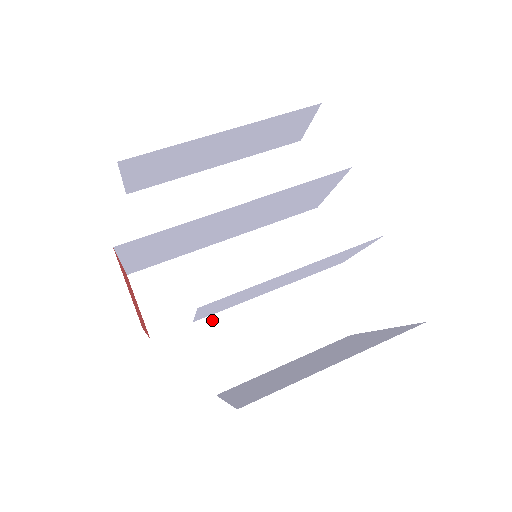
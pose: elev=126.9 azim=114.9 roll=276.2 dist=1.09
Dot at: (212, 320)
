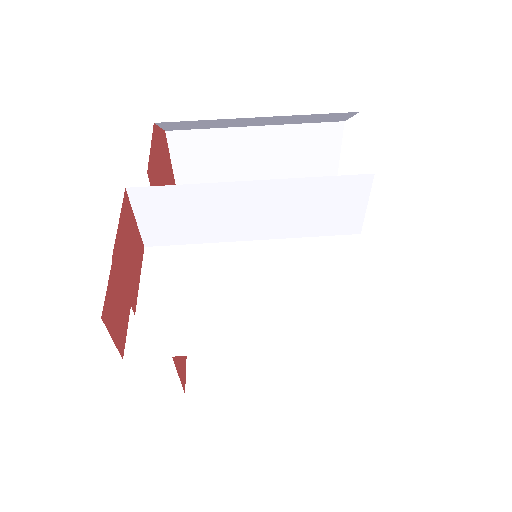
Dot at: occluded
